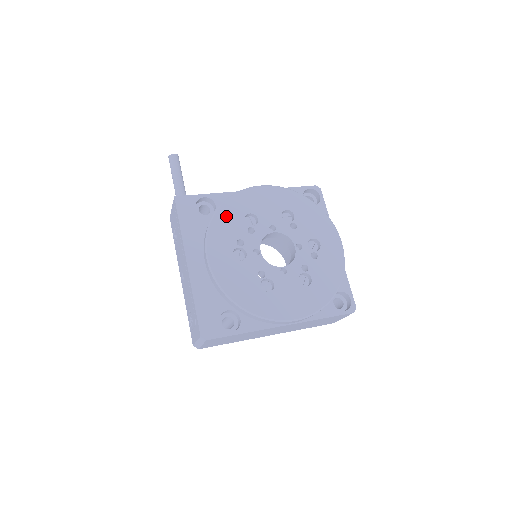
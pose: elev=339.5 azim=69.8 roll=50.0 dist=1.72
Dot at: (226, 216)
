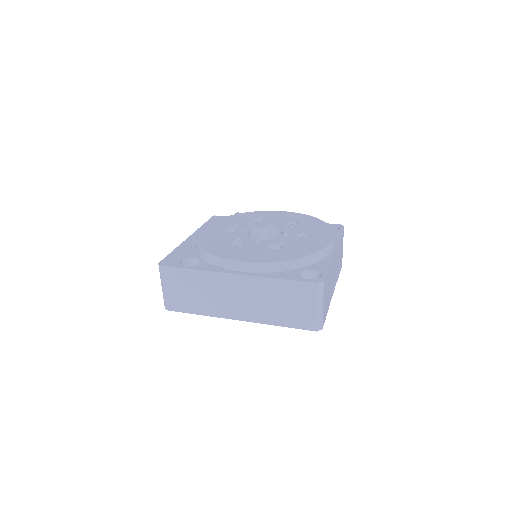
Dot at: (238, 217)
